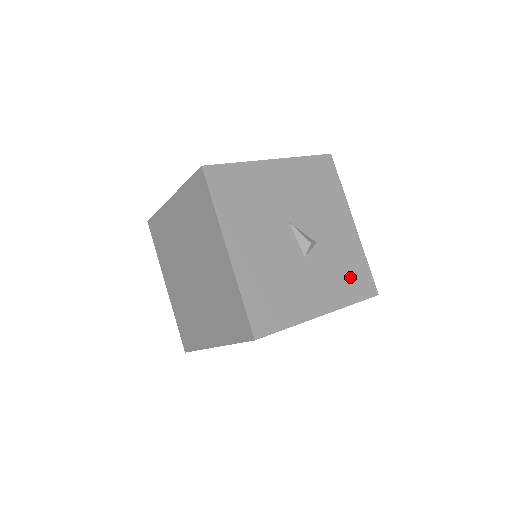
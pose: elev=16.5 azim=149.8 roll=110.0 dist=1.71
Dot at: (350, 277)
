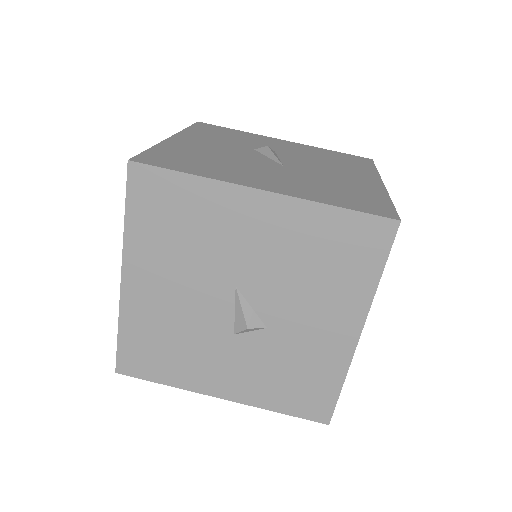
Dot at: (295, 387)
